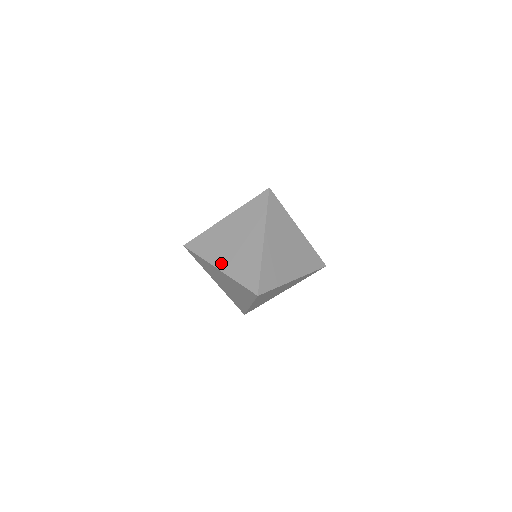
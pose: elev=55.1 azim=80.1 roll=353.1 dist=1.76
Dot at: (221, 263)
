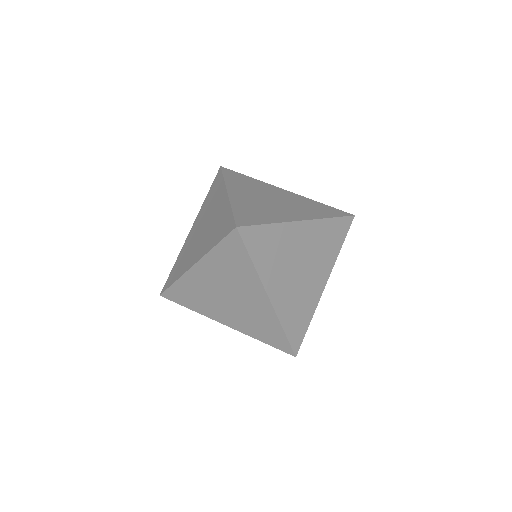
Dot at: (237, 193)
